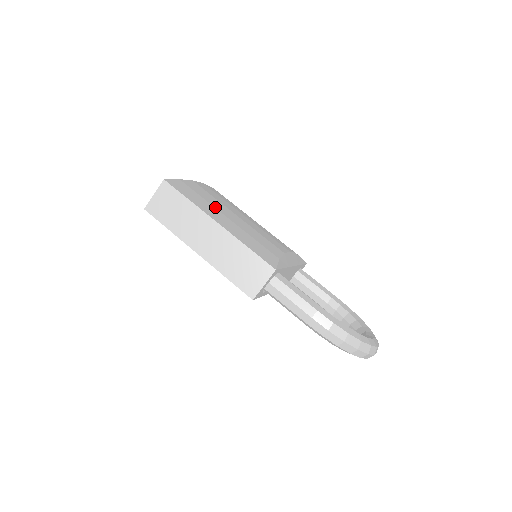
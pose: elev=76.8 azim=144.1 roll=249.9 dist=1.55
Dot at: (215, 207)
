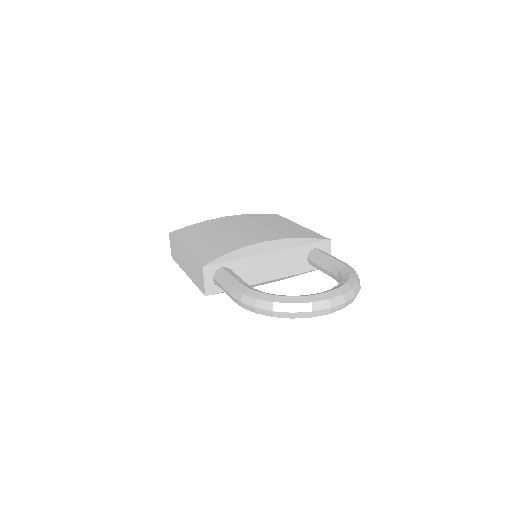
Dot at: (200, 235)
